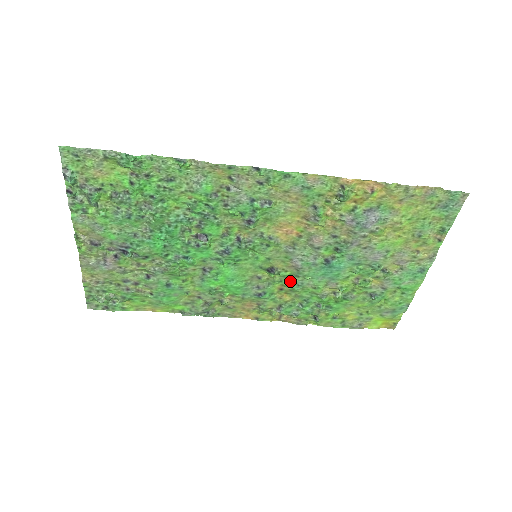
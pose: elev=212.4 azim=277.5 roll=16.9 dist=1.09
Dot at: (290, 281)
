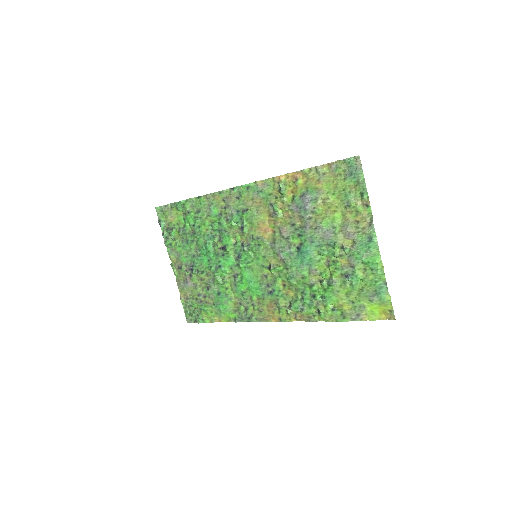
Dot at: (285, 275)
